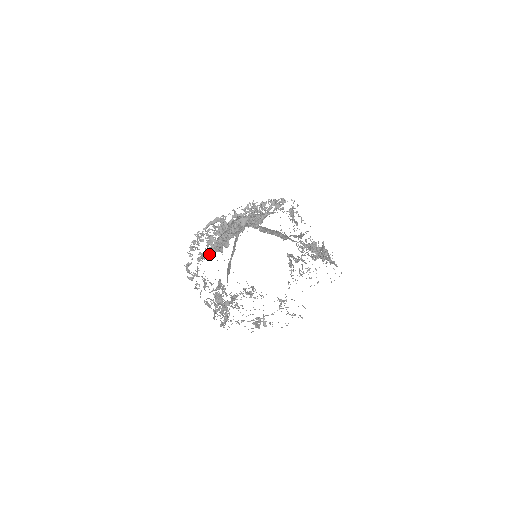
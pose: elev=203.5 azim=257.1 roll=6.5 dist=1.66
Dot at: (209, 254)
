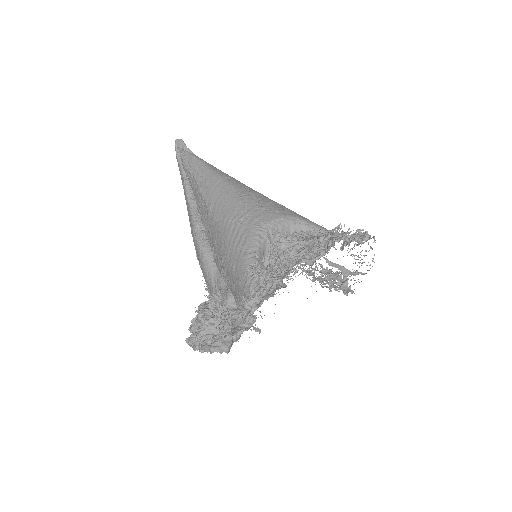
Dot at: (272, 282)
